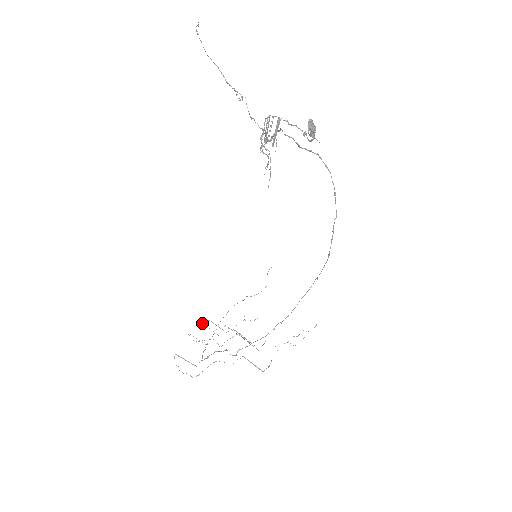
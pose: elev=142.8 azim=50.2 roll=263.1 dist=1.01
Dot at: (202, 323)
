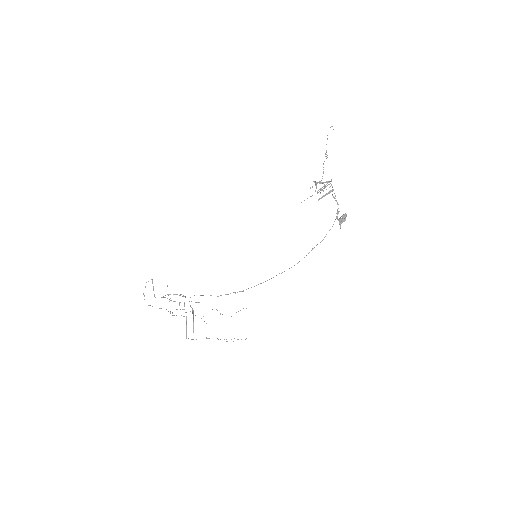
Dot at: occluded
